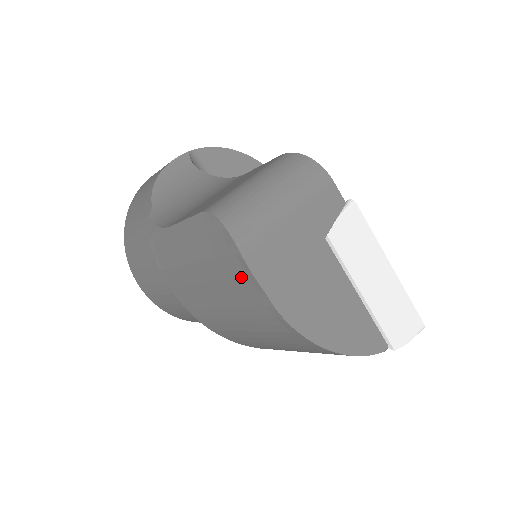
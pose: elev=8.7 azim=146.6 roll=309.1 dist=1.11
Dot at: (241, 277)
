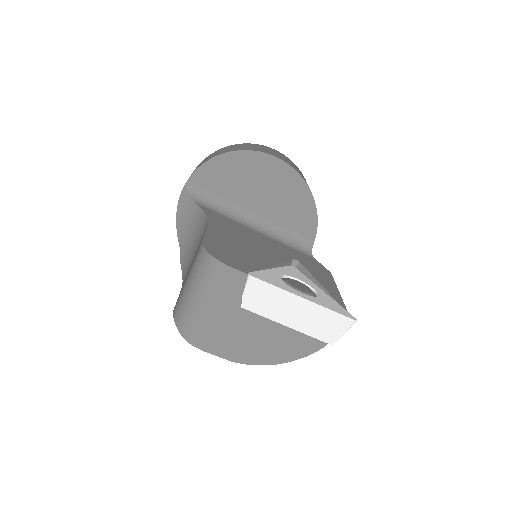
Dot at: occluded
